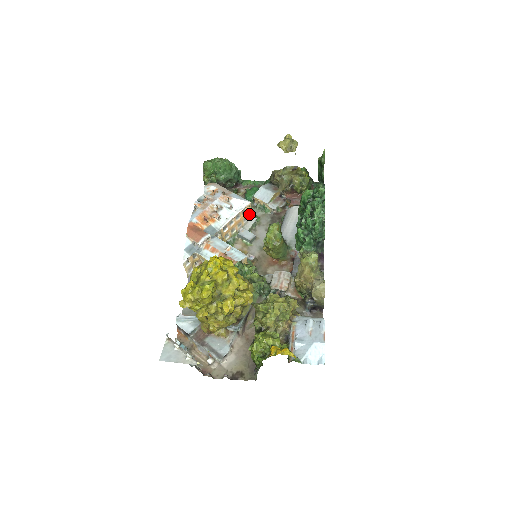
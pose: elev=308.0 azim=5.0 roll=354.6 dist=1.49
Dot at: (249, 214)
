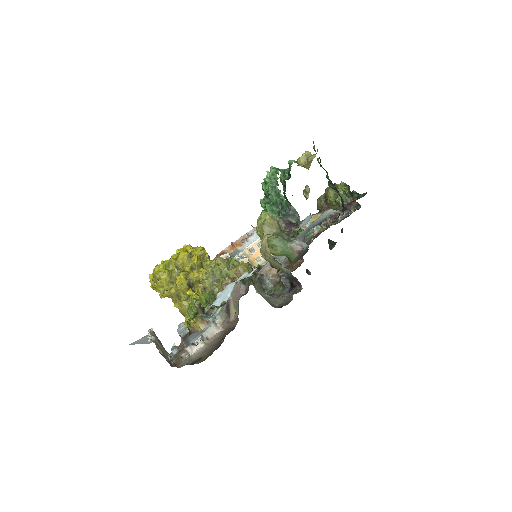
Dot at: occluded
